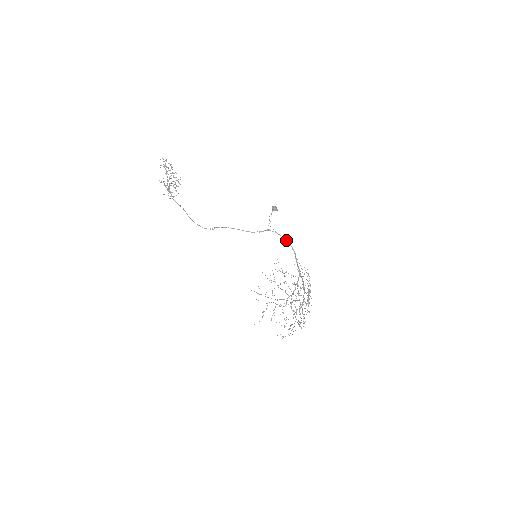
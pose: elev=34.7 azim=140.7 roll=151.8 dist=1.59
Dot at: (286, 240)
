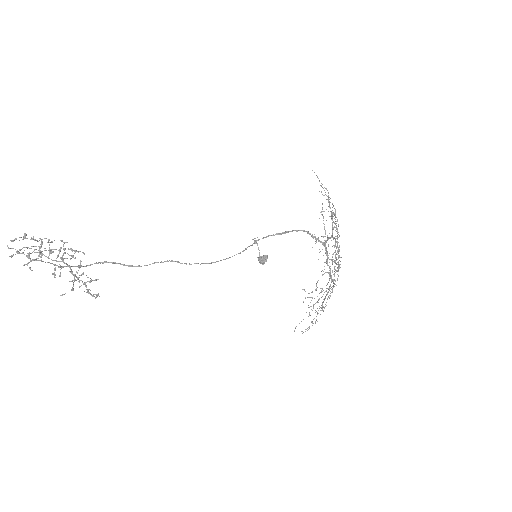
Dot at: occluded
